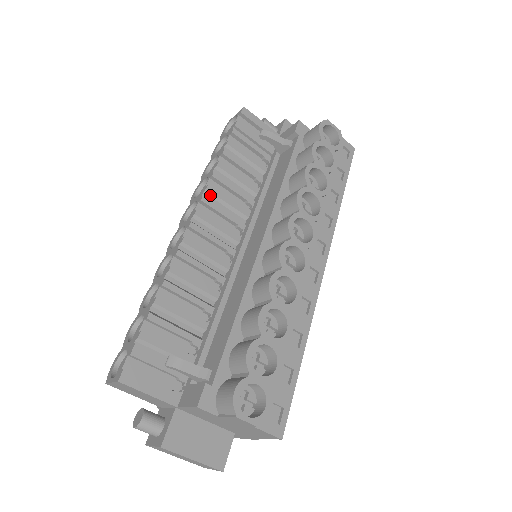
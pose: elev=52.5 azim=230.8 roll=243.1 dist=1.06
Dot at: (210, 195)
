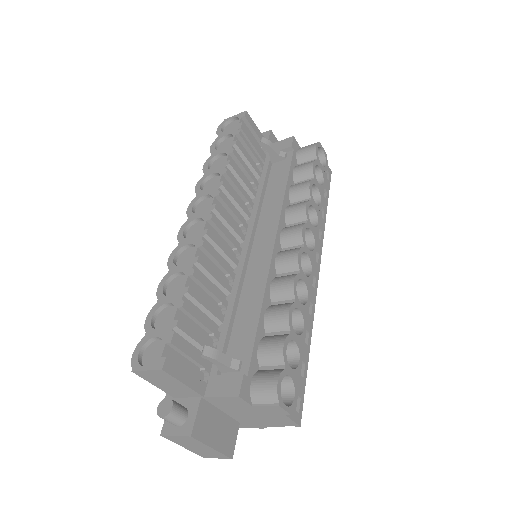
Dot at: (224, 191)
